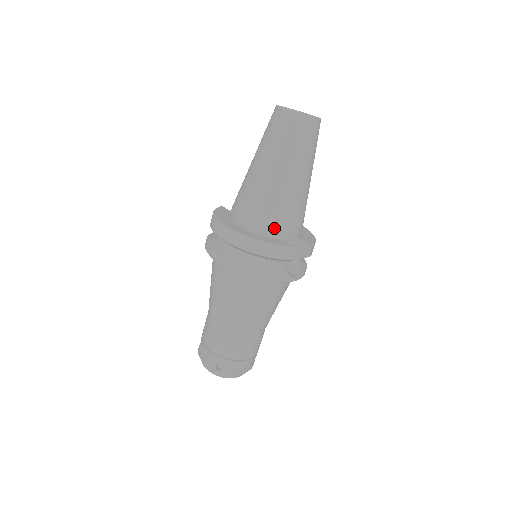
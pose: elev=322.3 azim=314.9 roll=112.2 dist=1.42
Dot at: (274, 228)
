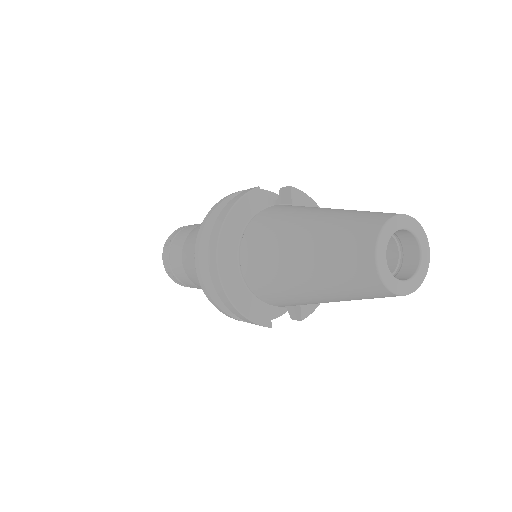
Dot at: (266, 299)
